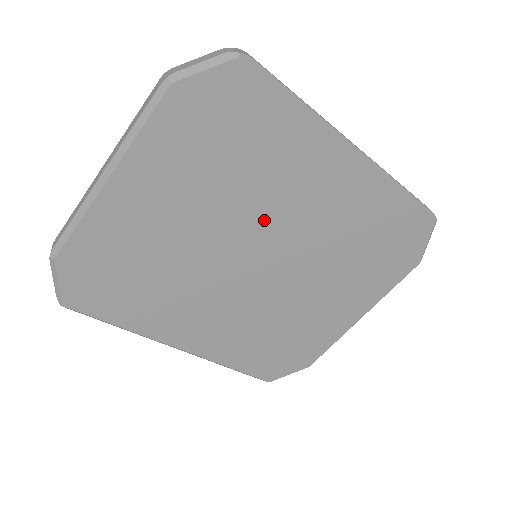
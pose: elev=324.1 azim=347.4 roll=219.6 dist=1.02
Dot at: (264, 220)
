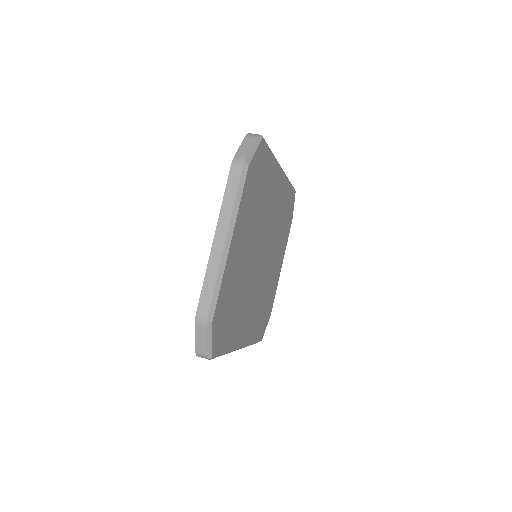
Dot at: (264, 229)
